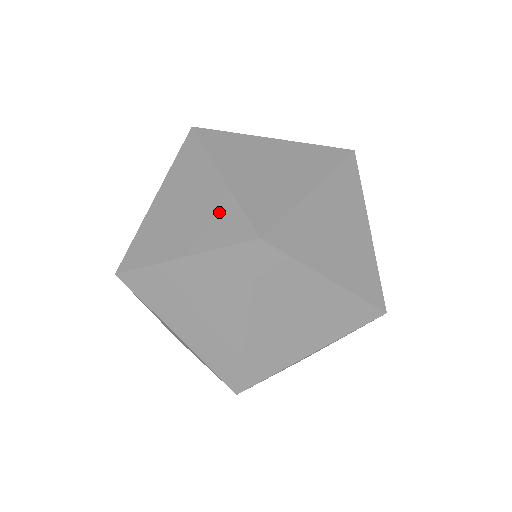
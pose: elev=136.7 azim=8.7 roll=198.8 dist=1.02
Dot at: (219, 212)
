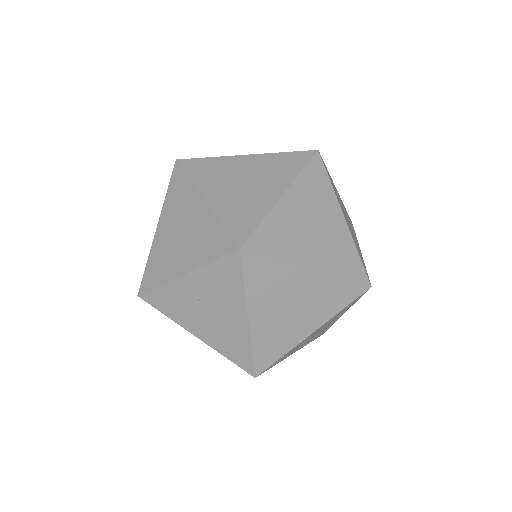
Dot at: occluded
